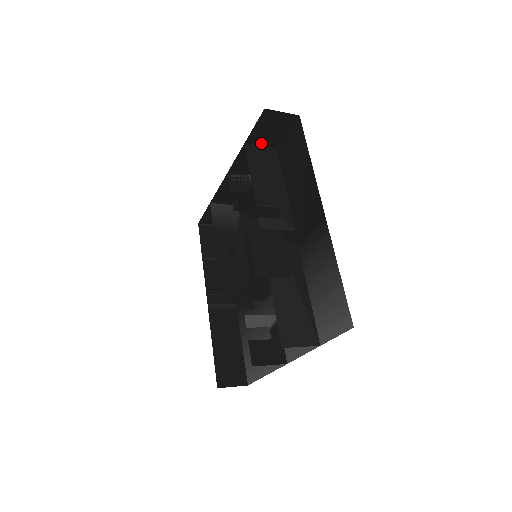
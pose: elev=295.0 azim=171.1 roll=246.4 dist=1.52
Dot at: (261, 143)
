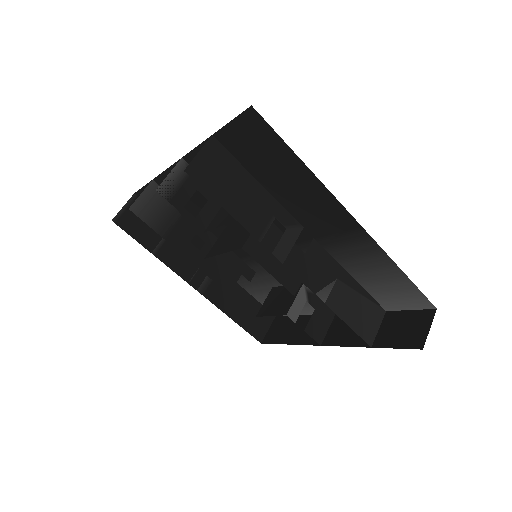
Dot at: (199, 151)
